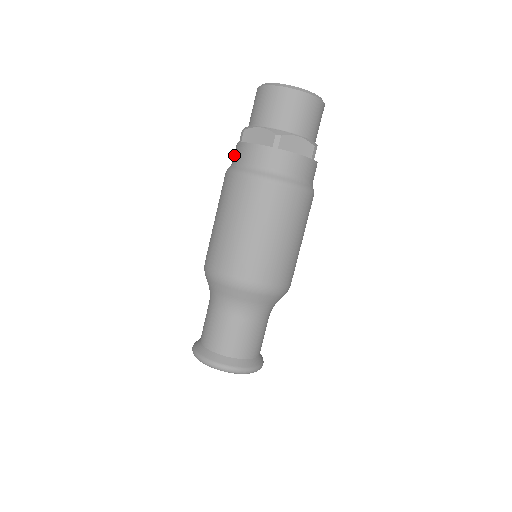
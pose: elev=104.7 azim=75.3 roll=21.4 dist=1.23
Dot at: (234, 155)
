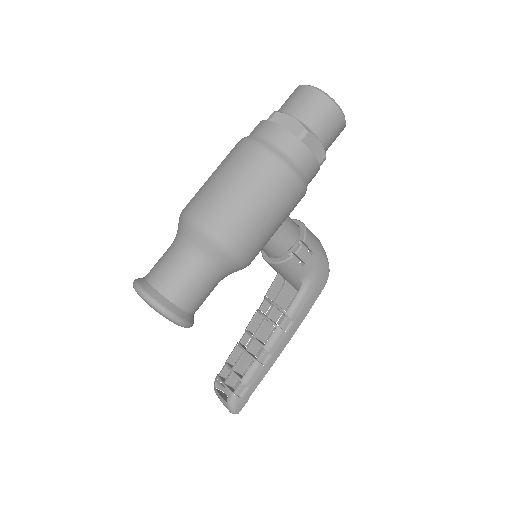
Dot at: occluded
